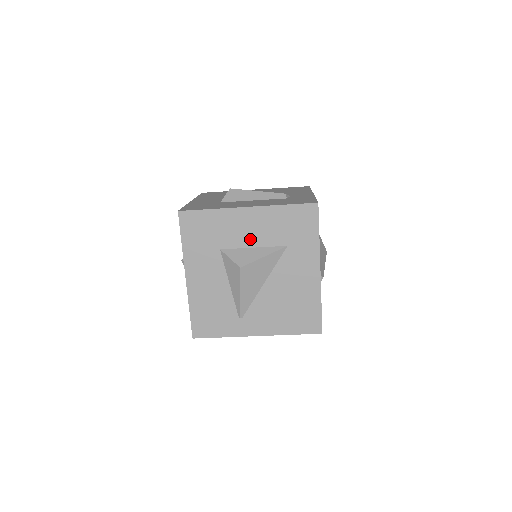
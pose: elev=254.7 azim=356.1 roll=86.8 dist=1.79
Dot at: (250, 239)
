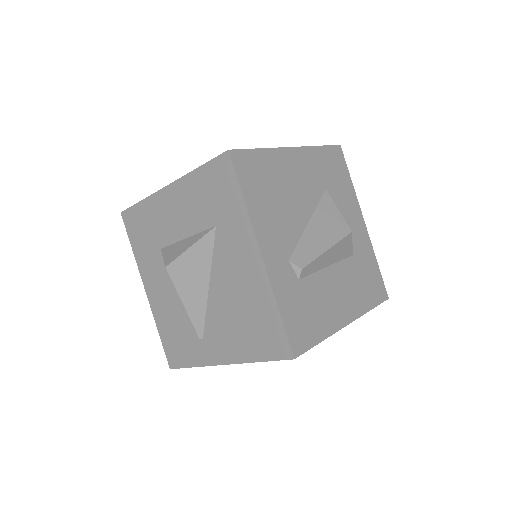
Dot at: (180, 228)
